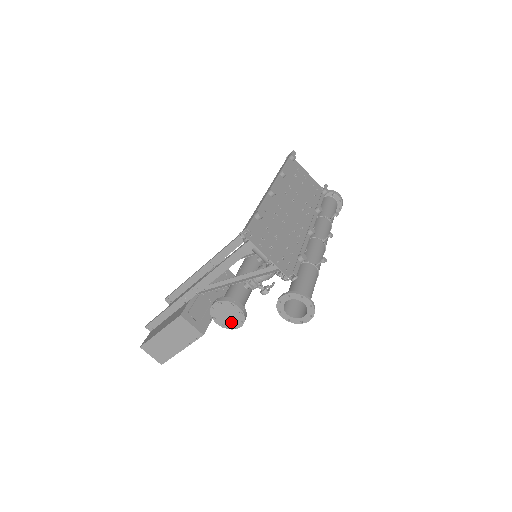
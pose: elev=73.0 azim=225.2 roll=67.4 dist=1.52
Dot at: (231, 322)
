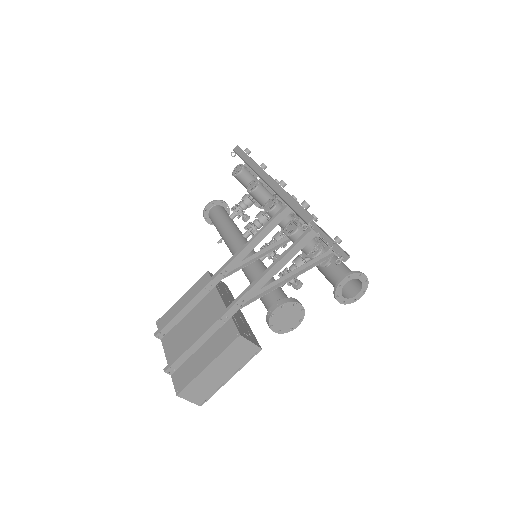
Dot at: (289, 324)
